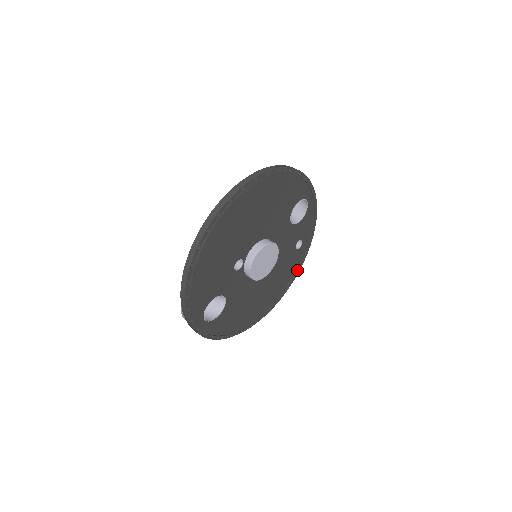
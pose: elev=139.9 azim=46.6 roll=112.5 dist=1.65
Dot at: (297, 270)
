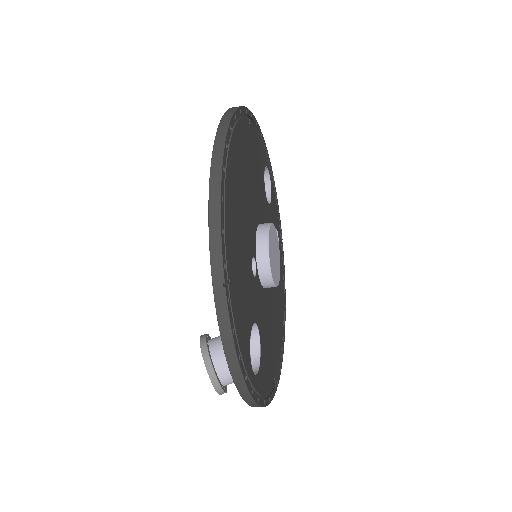
Dot at: (283, 276)
